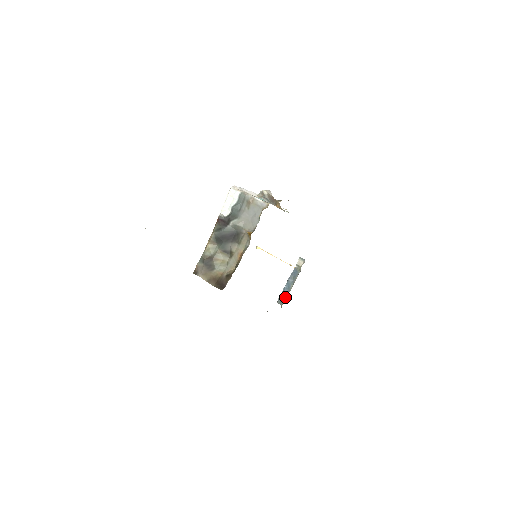
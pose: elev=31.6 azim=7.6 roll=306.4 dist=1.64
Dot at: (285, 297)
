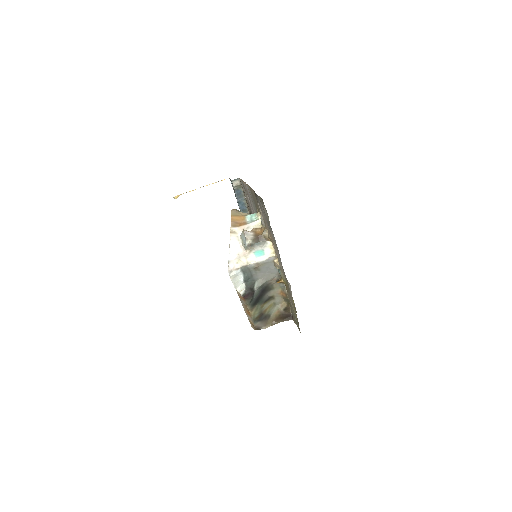
Dot at: (246, 212)
